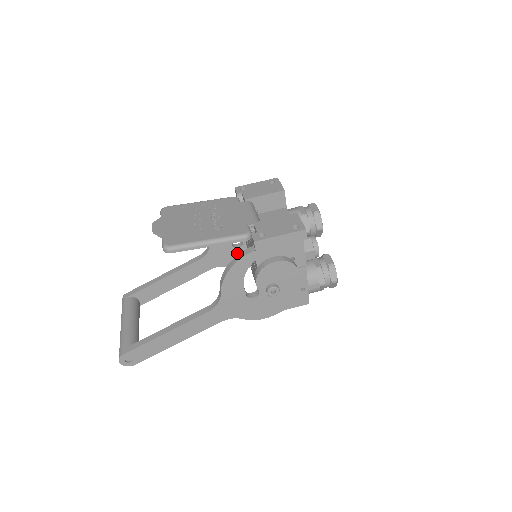
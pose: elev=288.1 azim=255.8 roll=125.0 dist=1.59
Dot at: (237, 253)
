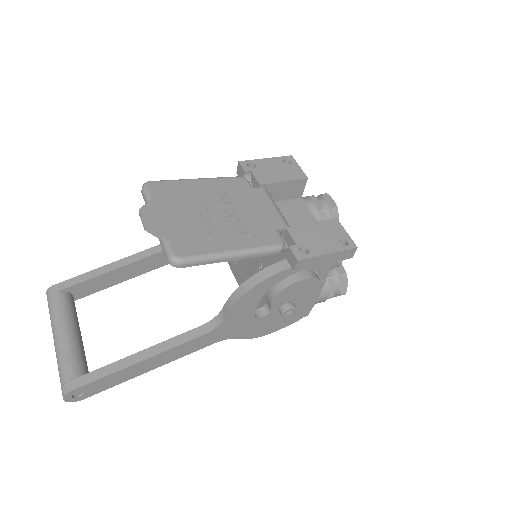
Dot at: occluded
